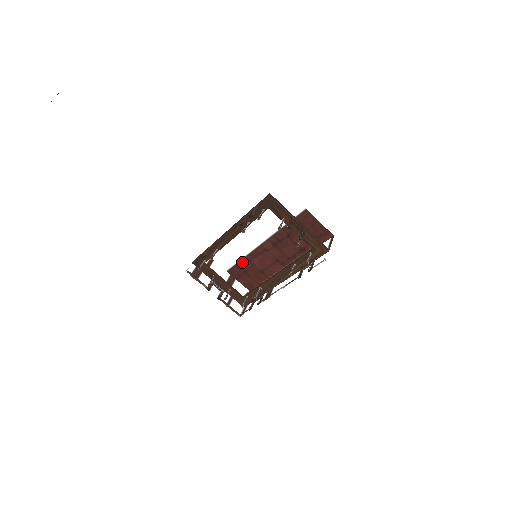
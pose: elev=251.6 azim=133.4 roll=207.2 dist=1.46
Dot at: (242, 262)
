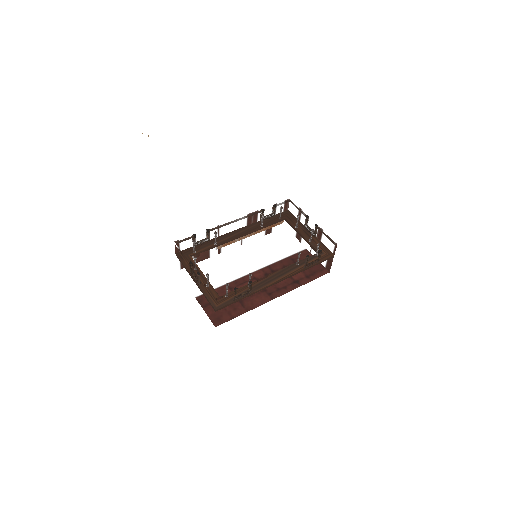
Dot at: (221, 289)
